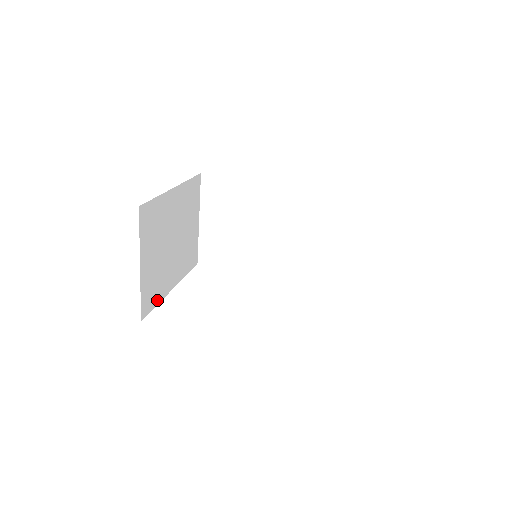
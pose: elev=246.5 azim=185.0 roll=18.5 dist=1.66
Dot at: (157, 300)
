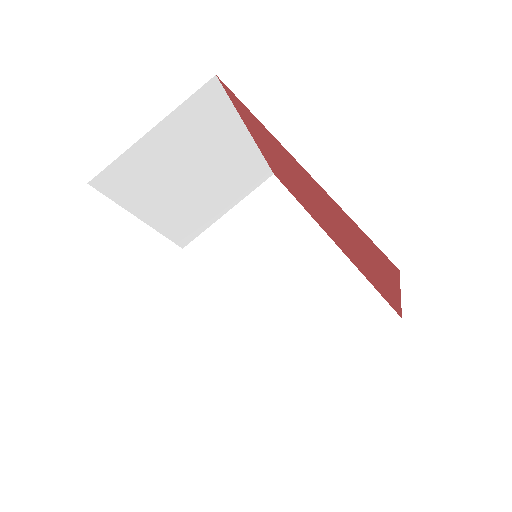
Dot at: (122, 199)
